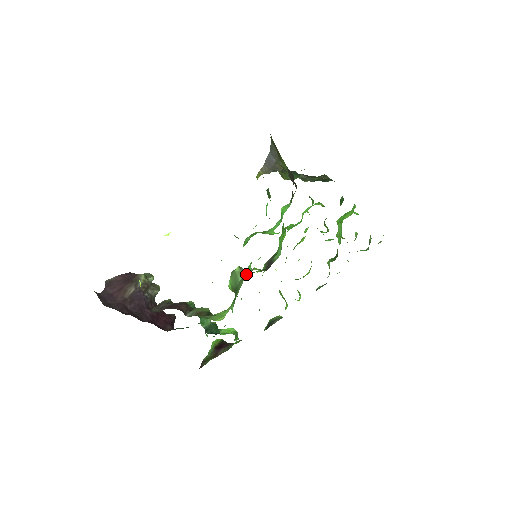
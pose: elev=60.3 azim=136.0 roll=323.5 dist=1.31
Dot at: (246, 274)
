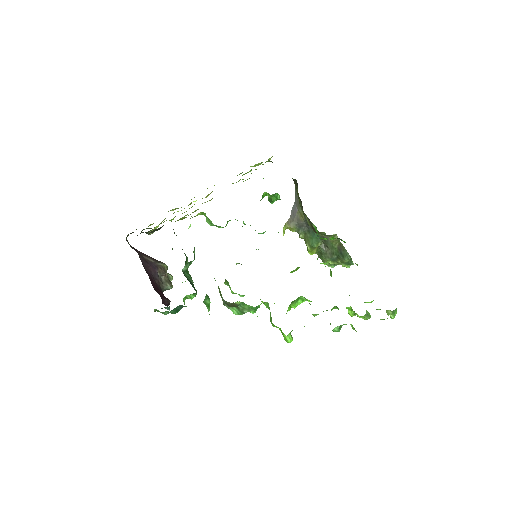
Dot at: occluded
